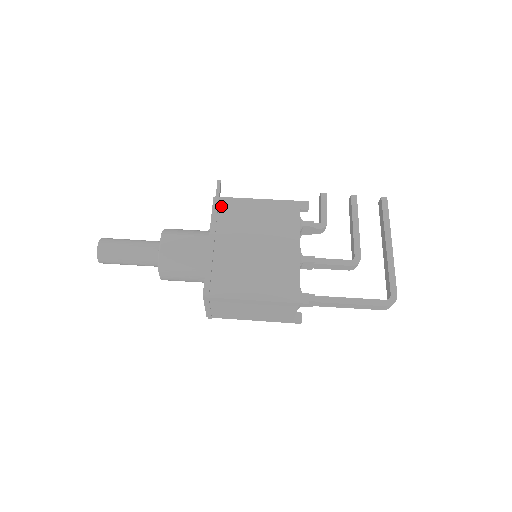
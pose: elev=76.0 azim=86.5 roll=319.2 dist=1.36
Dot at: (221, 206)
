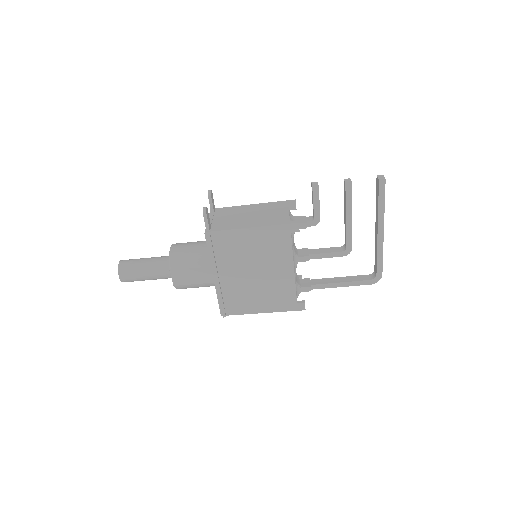
Dot at: (214, 241)
